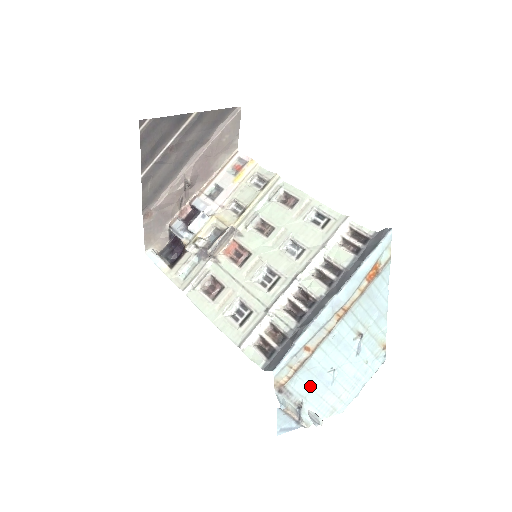
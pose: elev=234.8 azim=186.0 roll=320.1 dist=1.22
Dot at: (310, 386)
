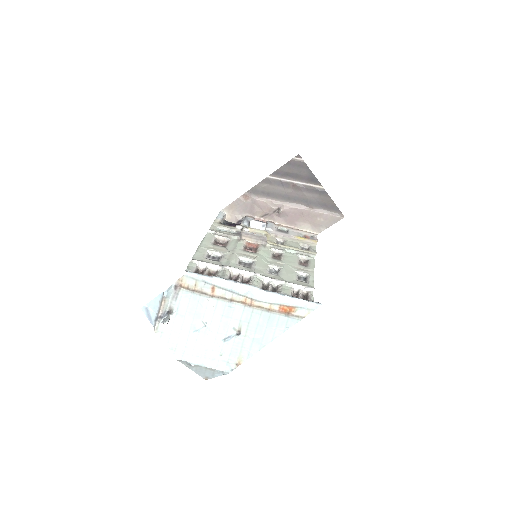
Dot at: (187, 312)
